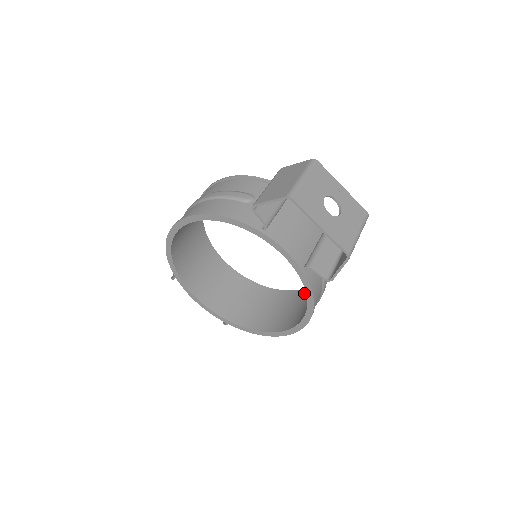
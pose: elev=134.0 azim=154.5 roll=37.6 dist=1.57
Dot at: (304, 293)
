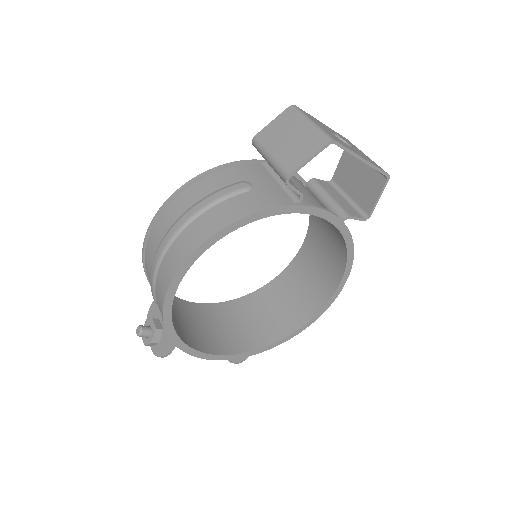
Dot at: (292, 271)
